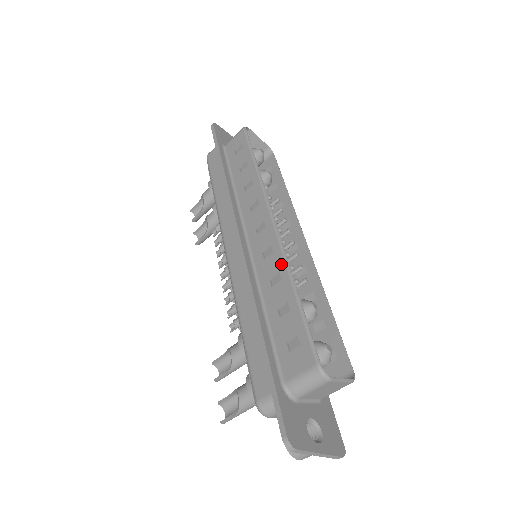
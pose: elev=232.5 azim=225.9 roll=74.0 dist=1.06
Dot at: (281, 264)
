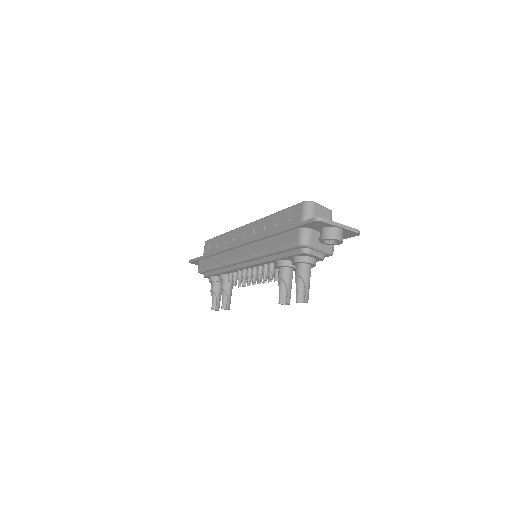
Dot at: (262, 221)
